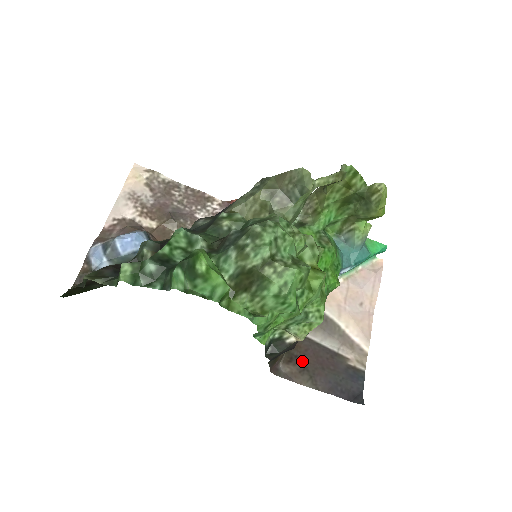
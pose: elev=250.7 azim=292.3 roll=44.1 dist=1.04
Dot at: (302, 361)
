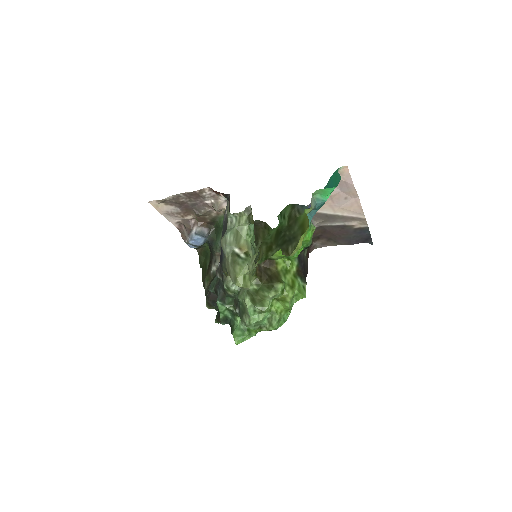
Dot at: (325, 236)
